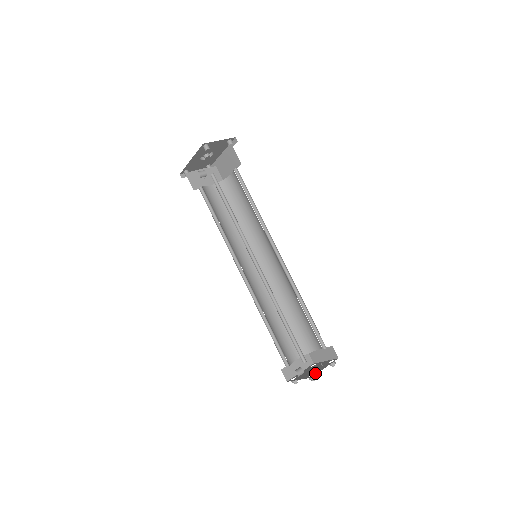
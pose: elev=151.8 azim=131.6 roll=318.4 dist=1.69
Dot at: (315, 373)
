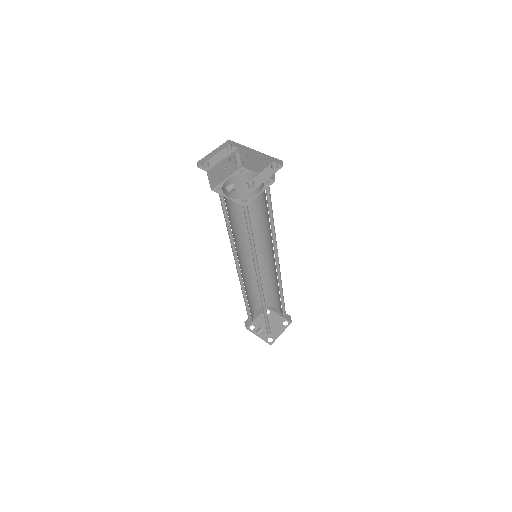
Dot at: (274, 339)
